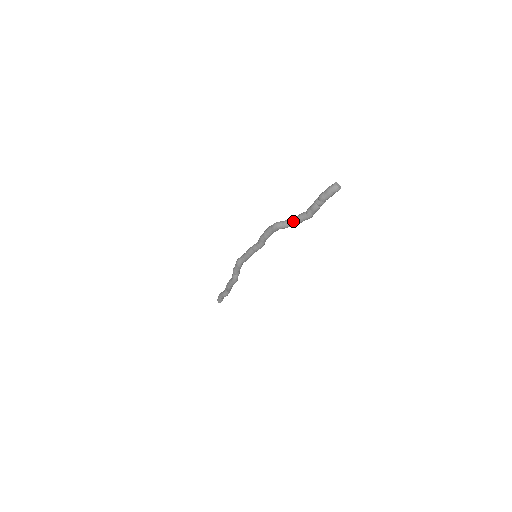
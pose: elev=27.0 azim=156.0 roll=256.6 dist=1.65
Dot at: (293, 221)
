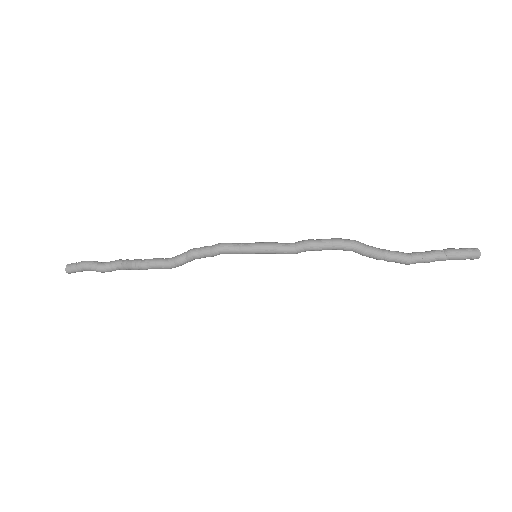
Dot at: (384, 254)
